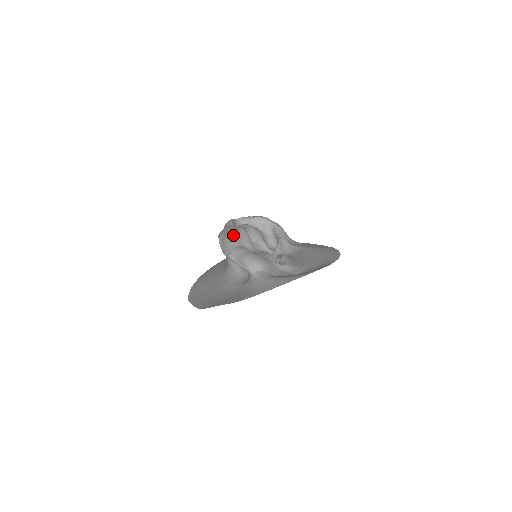
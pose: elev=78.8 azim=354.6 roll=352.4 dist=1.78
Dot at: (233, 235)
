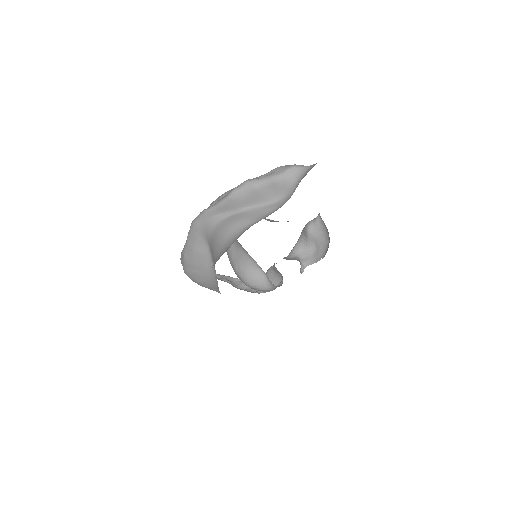
Dot at: occluded
